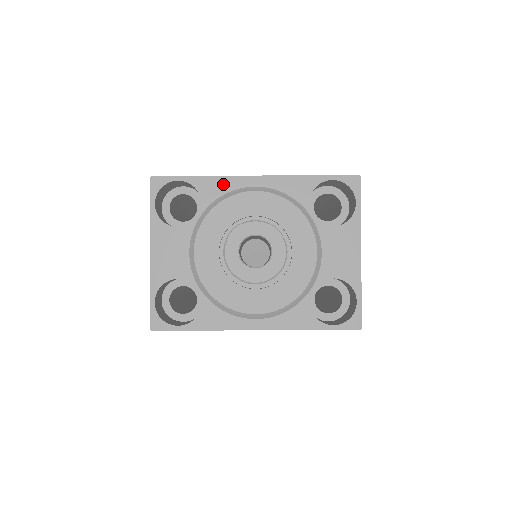
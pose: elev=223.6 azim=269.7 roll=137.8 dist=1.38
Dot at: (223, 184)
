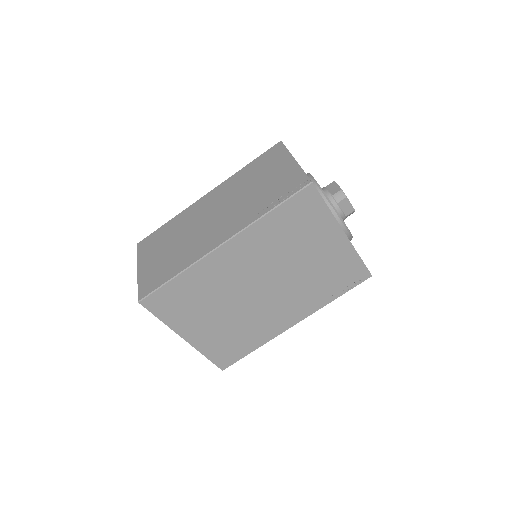
Dot at: occluded
